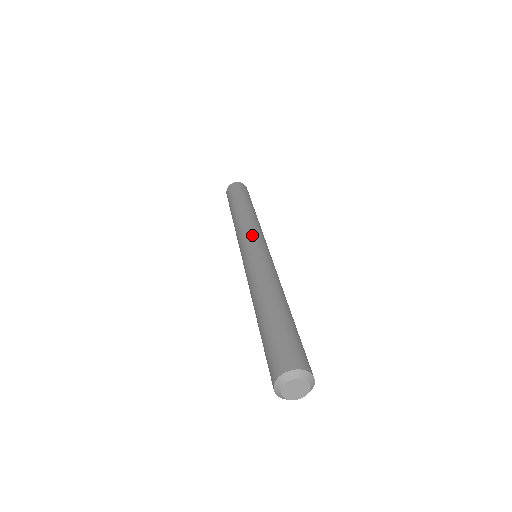
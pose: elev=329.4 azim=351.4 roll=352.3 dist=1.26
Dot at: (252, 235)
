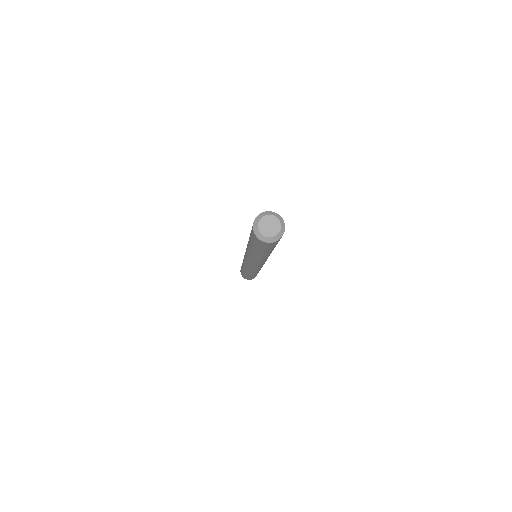
Dot at: occluded
